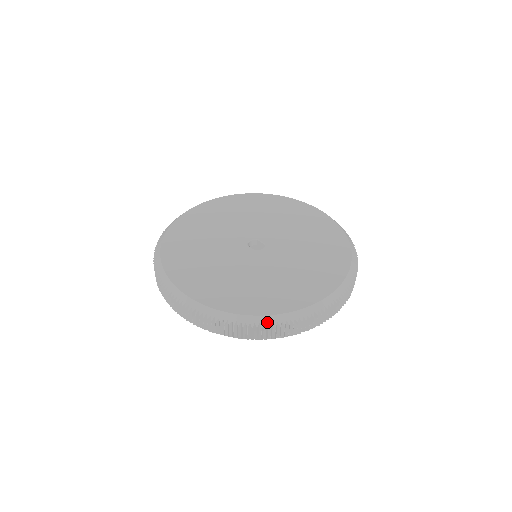
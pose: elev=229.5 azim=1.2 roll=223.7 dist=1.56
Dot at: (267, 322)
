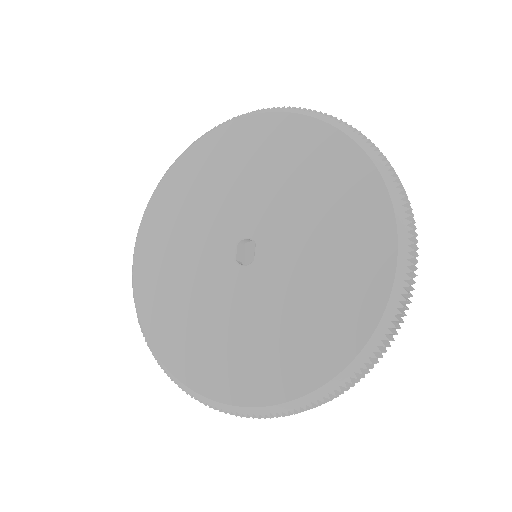
Dot at: (158, 362)
